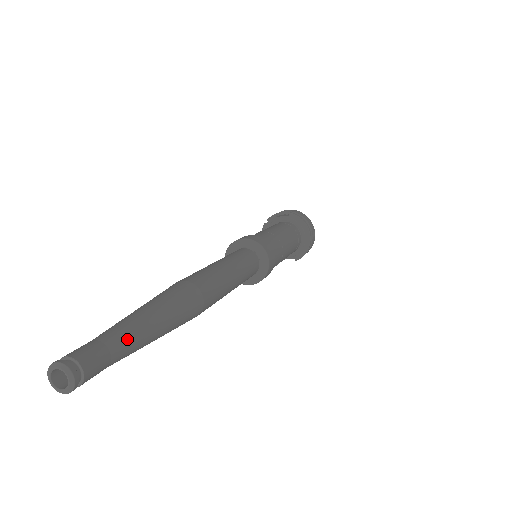
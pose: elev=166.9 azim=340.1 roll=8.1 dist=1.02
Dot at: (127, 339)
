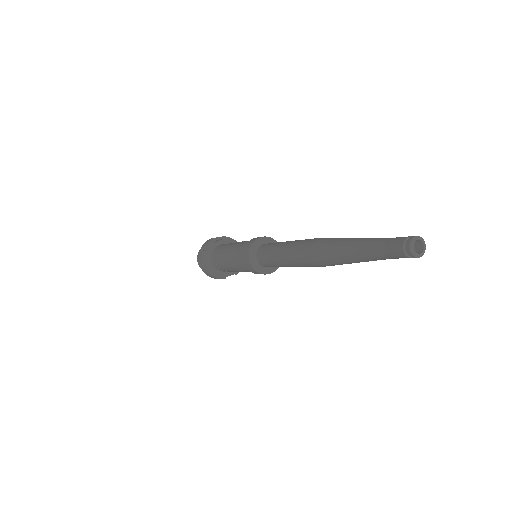
Dot at: occluded
